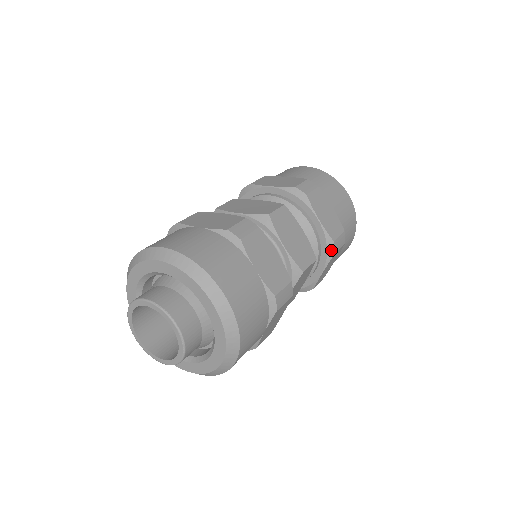
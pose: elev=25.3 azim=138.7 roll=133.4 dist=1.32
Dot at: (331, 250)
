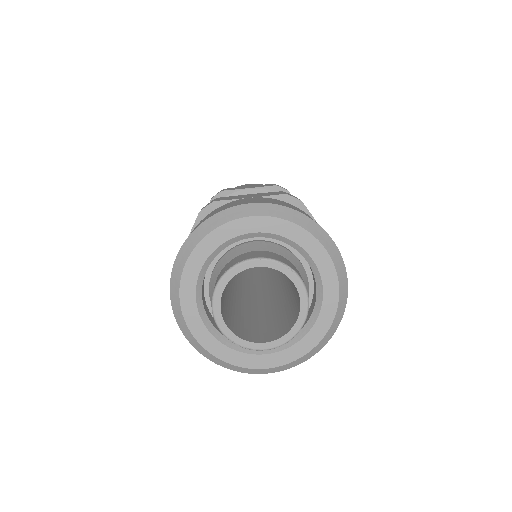
Dot at: occluded
